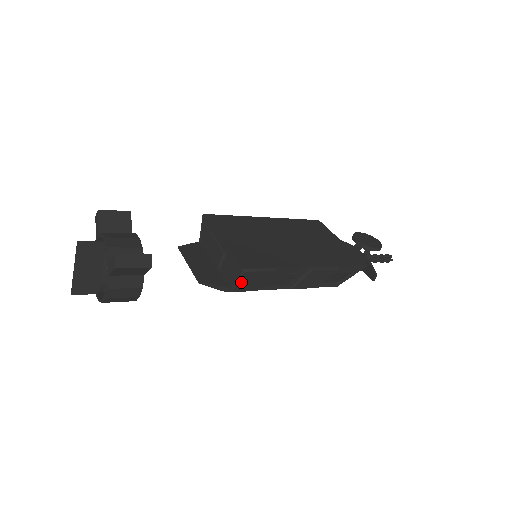
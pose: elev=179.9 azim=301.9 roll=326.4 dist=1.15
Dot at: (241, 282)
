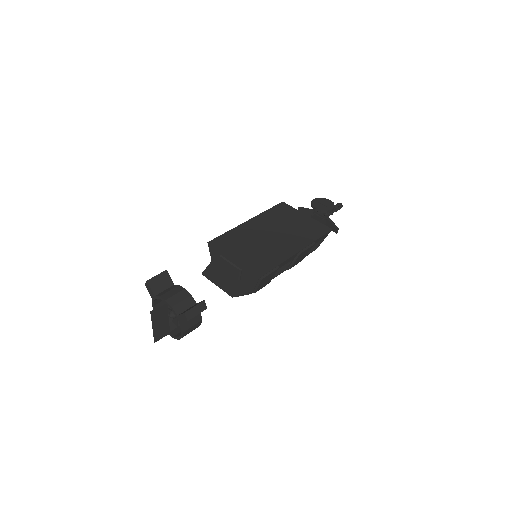
Dot at: (260, 285)
